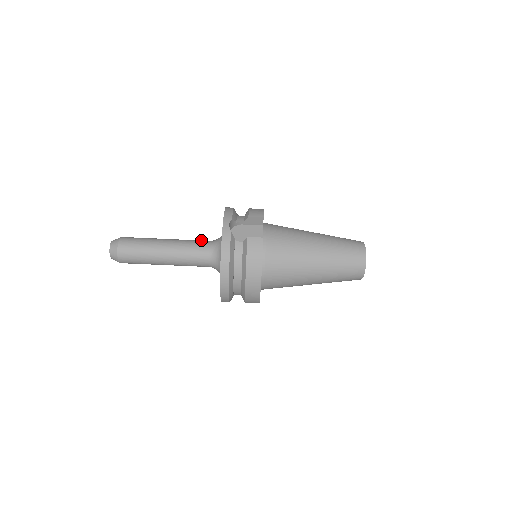
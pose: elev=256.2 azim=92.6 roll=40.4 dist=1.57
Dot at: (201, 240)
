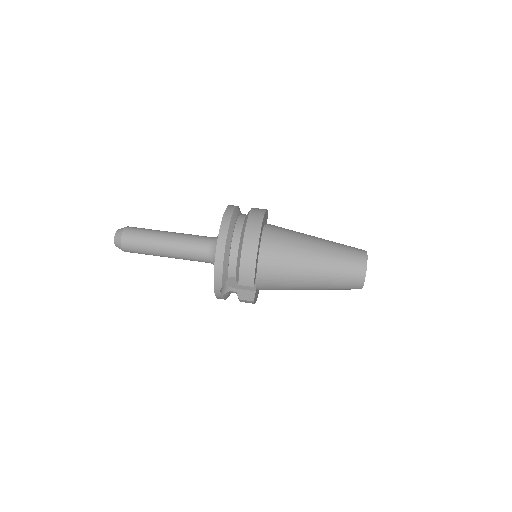
Dot at: occluded
